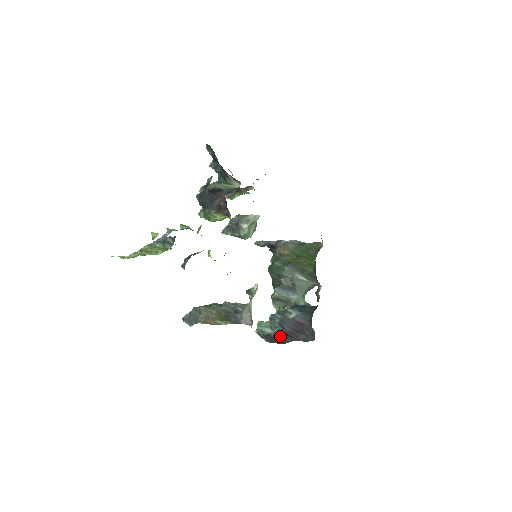
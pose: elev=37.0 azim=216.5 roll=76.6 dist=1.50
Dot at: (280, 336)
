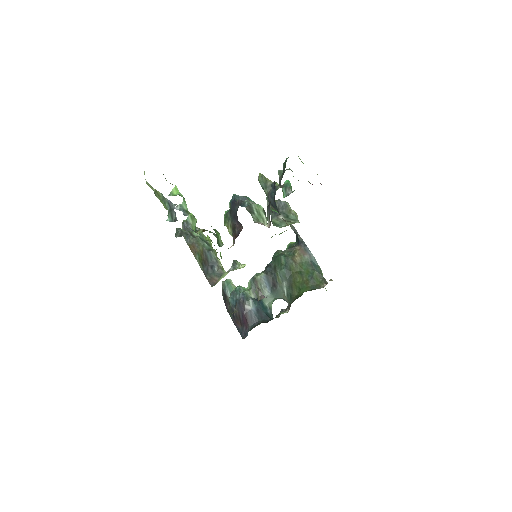
Dot at: (230, 306)
